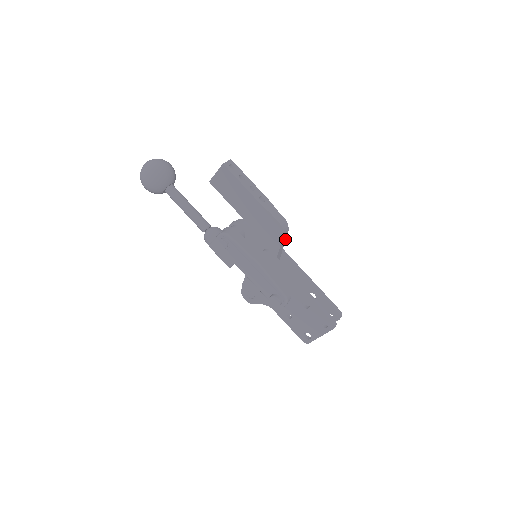
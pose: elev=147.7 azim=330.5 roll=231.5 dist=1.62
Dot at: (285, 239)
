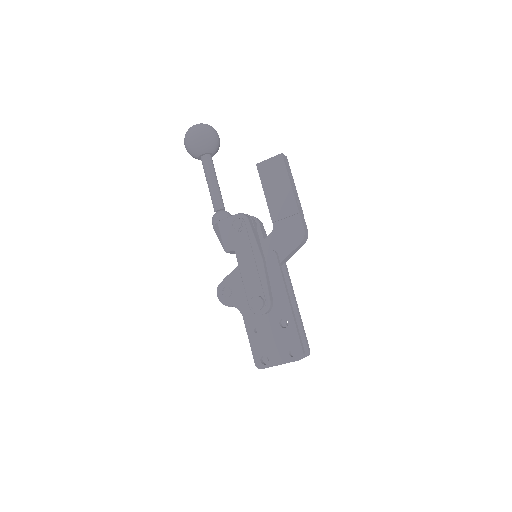
Dot at: (296, 251)
